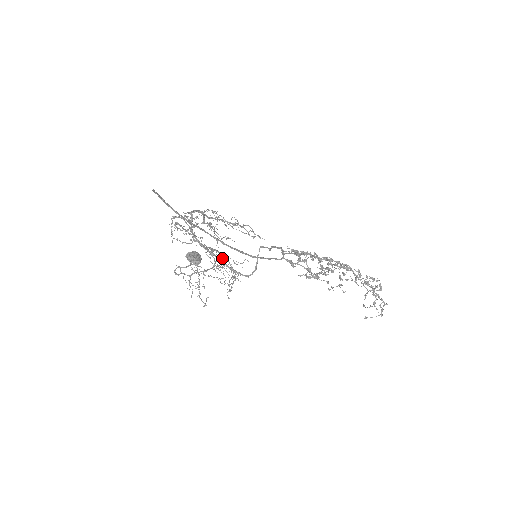
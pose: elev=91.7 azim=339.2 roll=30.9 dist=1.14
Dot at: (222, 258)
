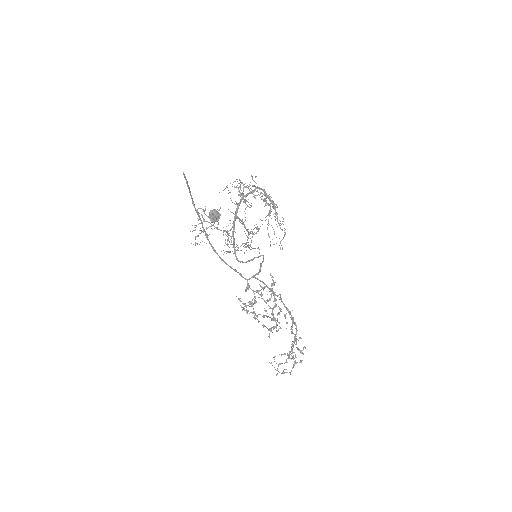
Dot at: (253, 229)
